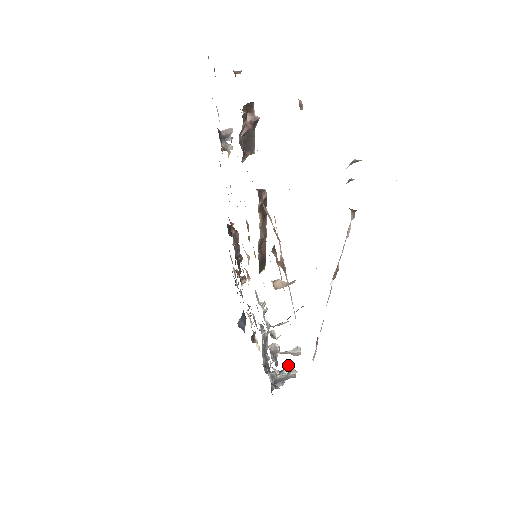
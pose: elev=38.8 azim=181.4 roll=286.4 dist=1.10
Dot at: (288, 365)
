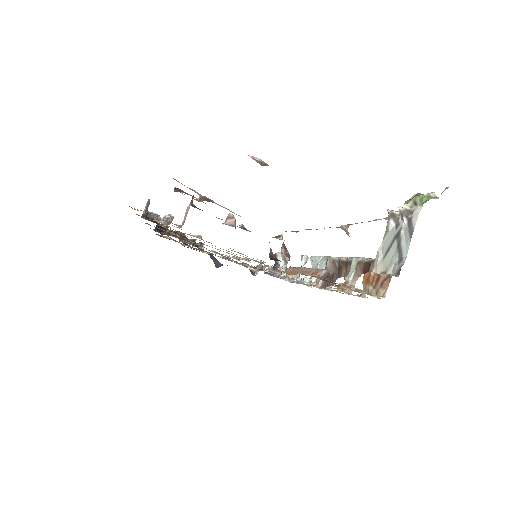
Dot at: (277, 255)
